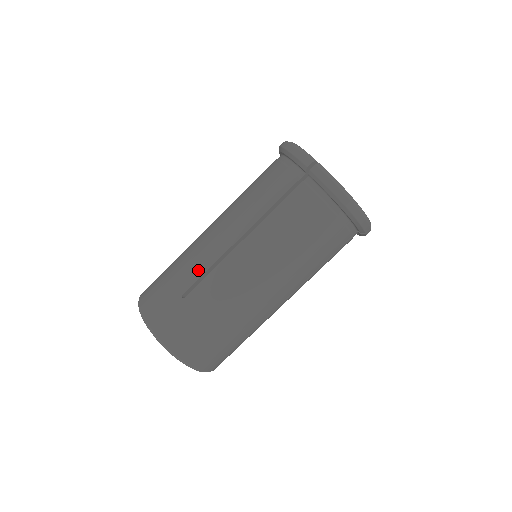
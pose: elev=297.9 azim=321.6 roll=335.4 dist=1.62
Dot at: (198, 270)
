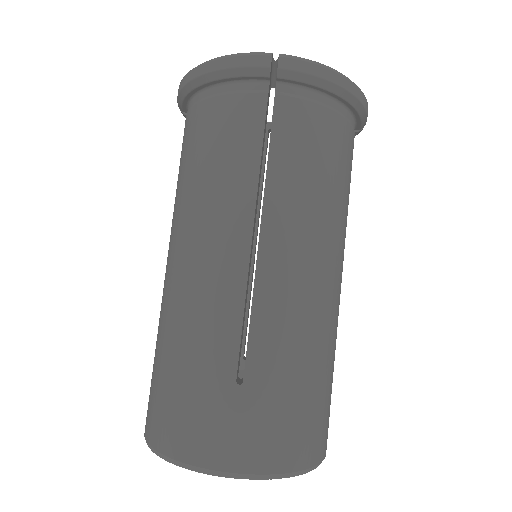
Dot at: (228, 327)
